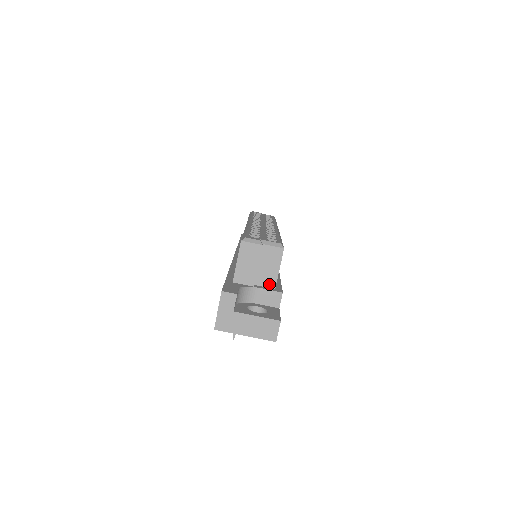
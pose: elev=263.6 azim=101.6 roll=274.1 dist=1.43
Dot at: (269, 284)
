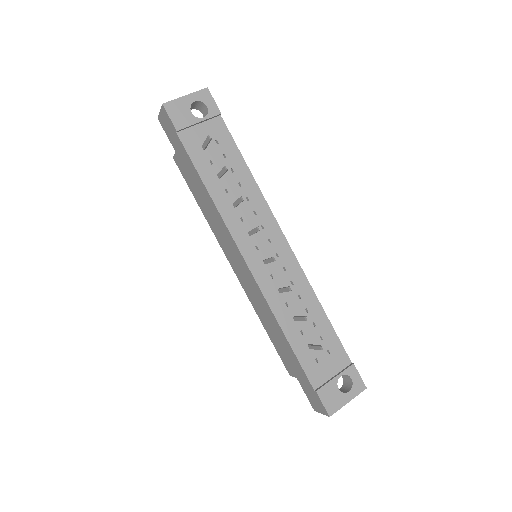
Dot at: occluded
